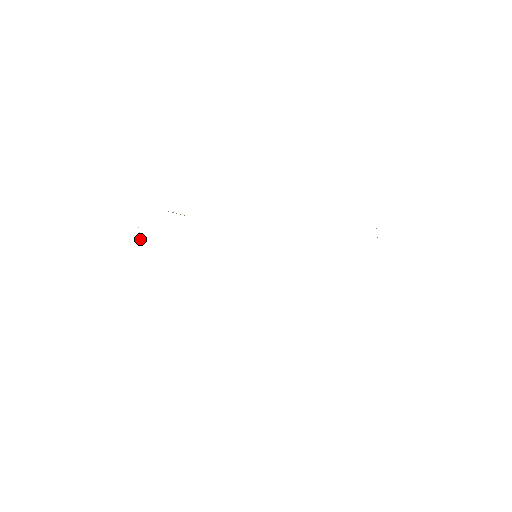
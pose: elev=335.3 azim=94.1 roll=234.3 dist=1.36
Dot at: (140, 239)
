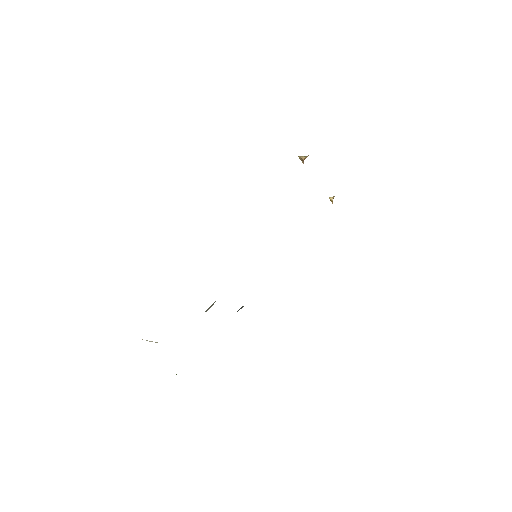
Dot at: occluded
